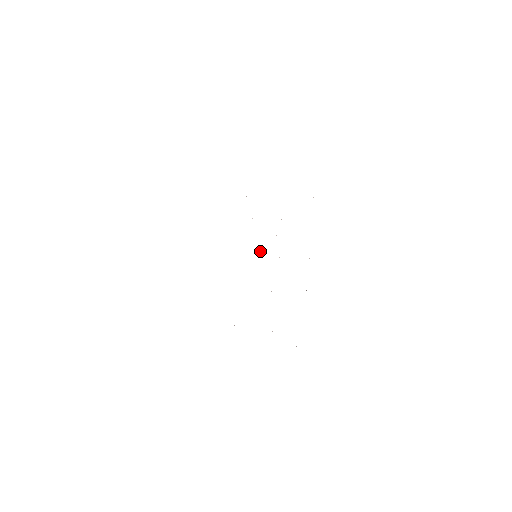
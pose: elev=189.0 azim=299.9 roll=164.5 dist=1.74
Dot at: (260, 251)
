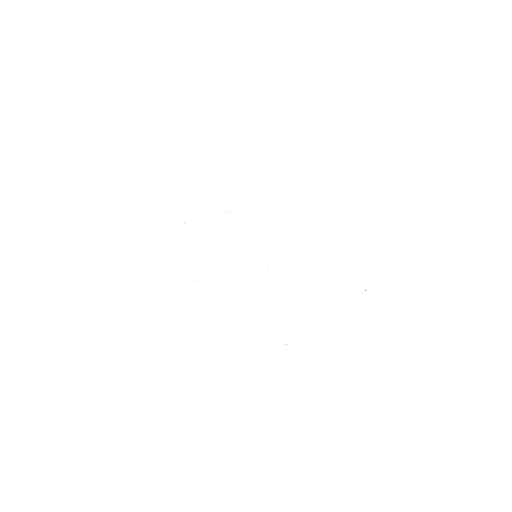
Dot at: occluded
